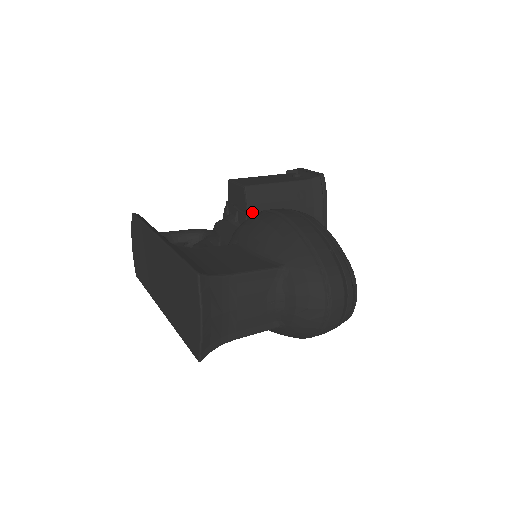
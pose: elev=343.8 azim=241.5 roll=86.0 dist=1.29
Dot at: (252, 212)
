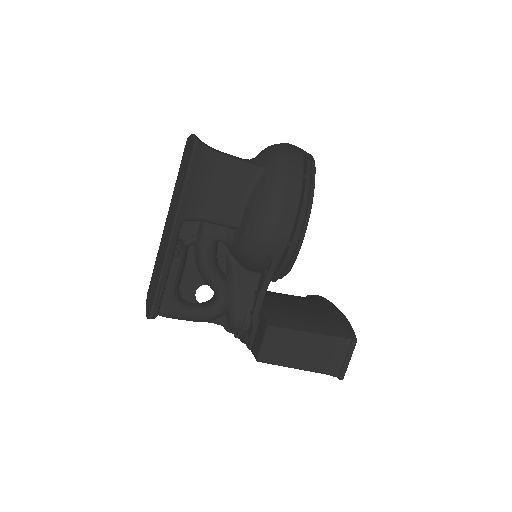
Dot at: occluded
